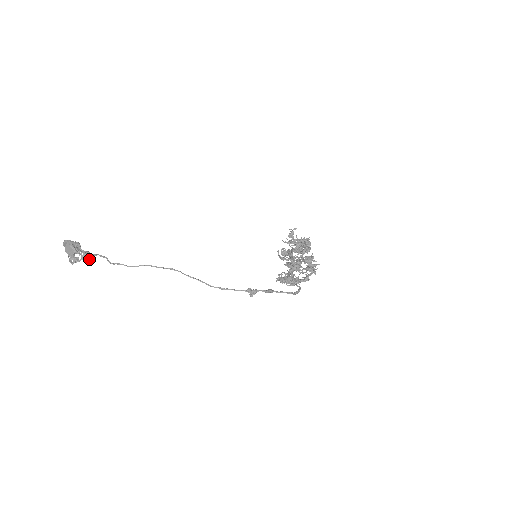
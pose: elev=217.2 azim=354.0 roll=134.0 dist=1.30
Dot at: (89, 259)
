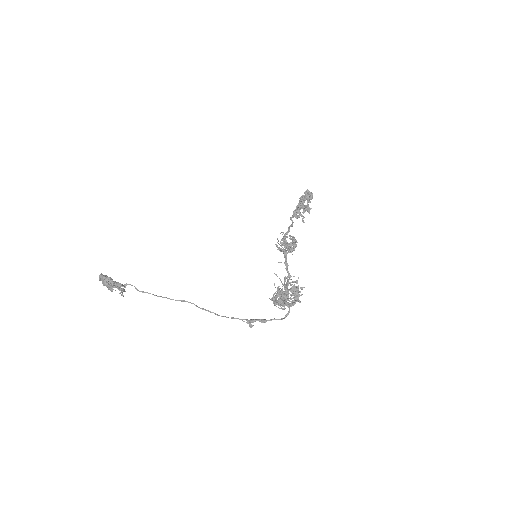
Dot at: (123, 291)
